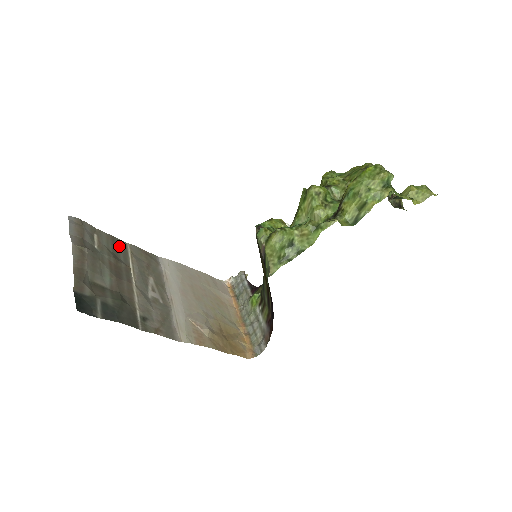
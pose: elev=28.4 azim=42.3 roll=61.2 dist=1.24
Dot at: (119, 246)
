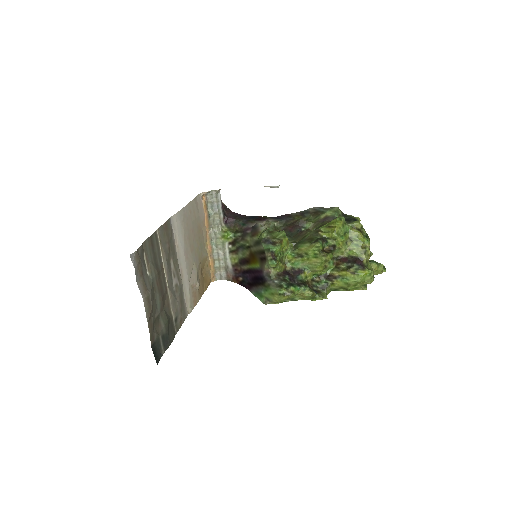
Dot at: (155, 245)
